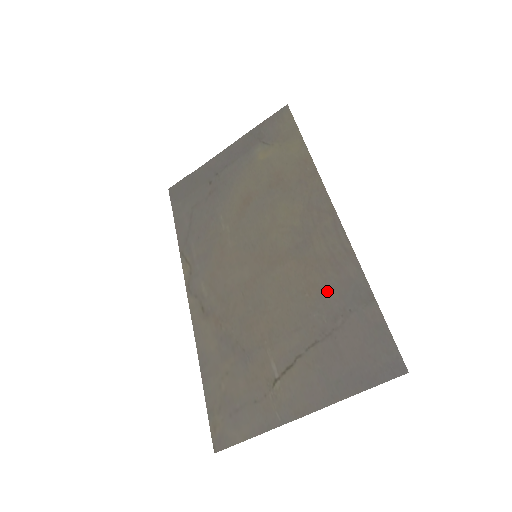
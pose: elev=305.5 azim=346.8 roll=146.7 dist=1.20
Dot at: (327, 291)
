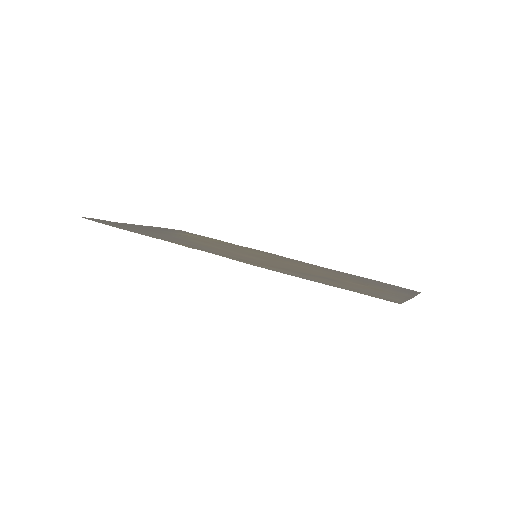
Dot at: (335, 272)
